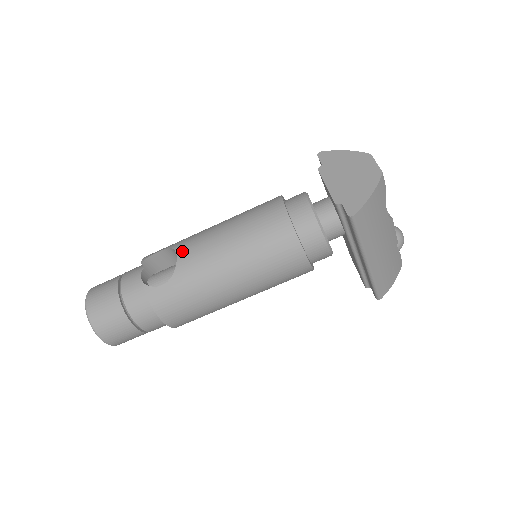
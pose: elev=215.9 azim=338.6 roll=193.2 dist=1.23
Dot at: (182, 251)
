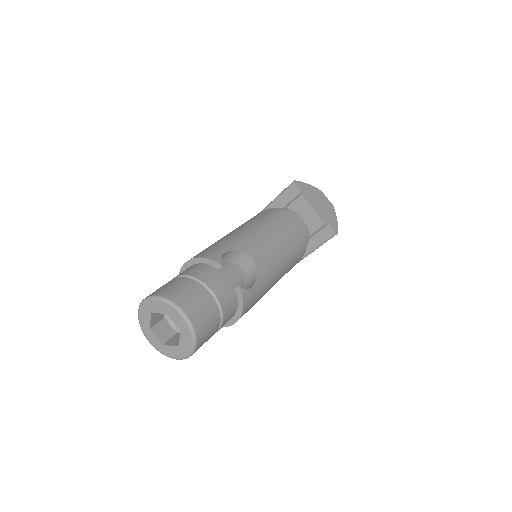
Dot at: (254, 254)
